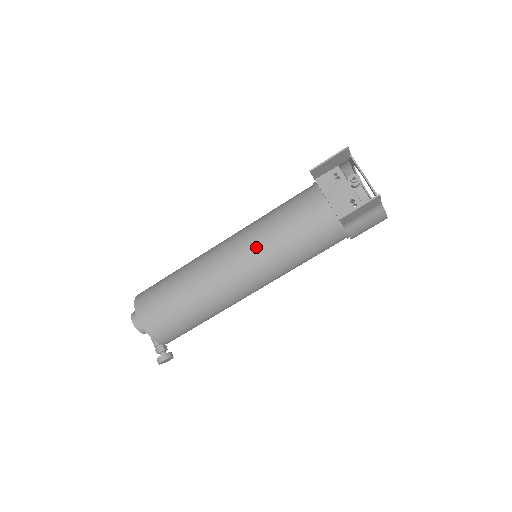
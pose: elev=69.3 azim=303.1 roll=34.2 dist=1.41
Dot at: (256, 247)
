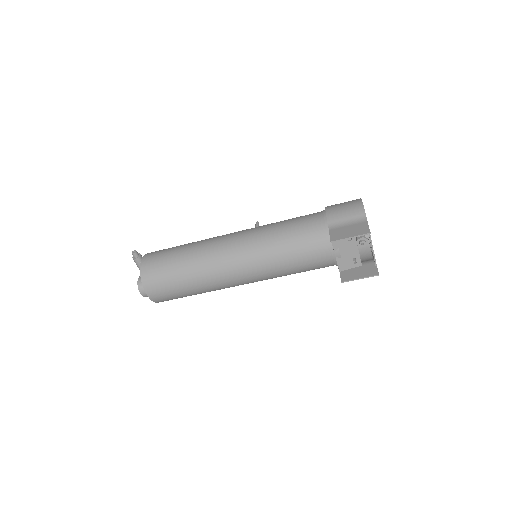
Dot at: (264, 270)
